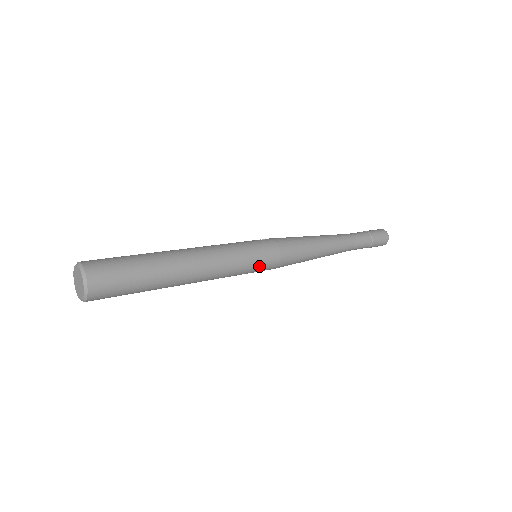
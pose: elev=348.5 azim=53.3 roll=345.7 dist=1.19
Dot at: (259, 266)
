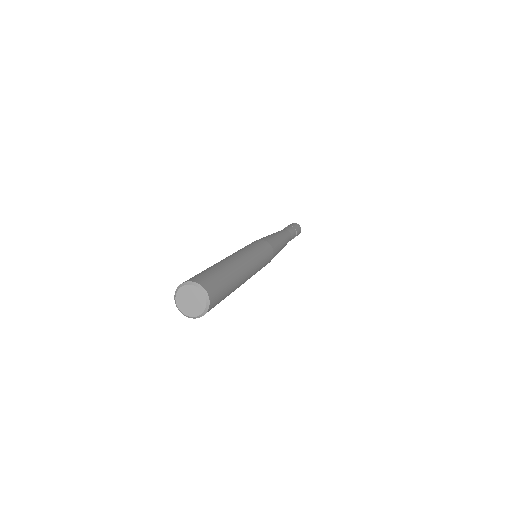
Dot at: (266, 253)
